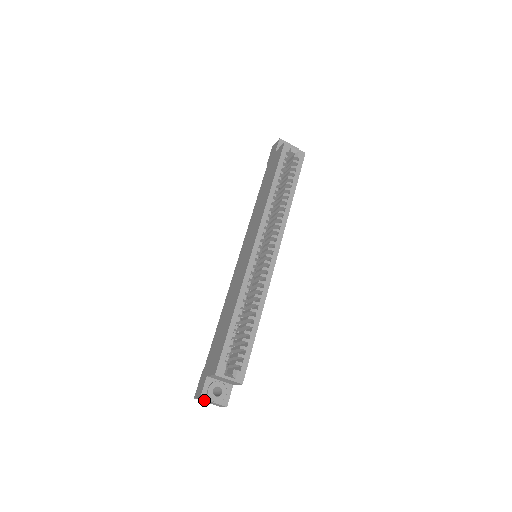
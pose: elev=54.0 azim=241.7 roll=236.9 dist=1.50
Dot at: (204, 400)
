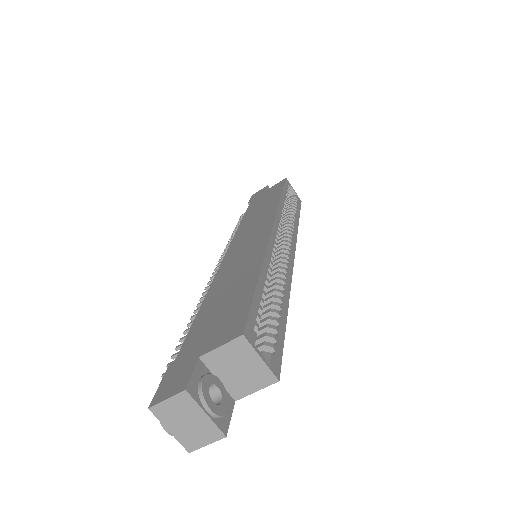
Dot at: (183, 406)
